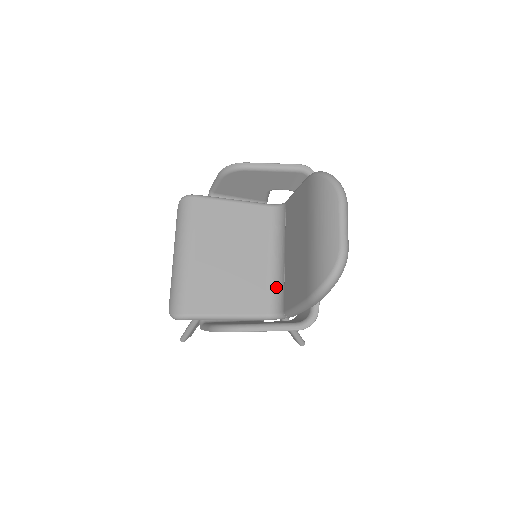
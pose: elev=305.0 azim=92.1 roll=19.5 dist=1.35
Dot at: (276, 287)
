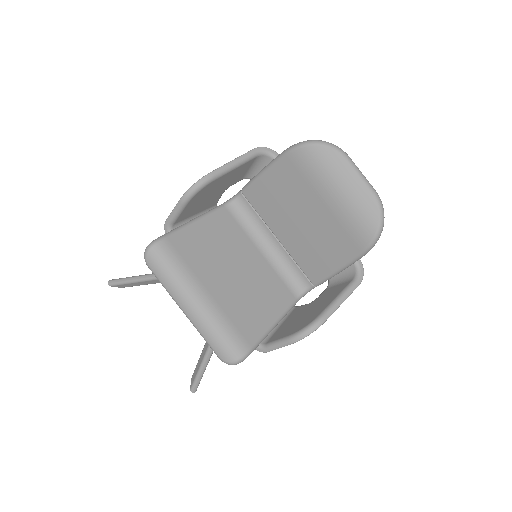
Dot at: (286, 271)
